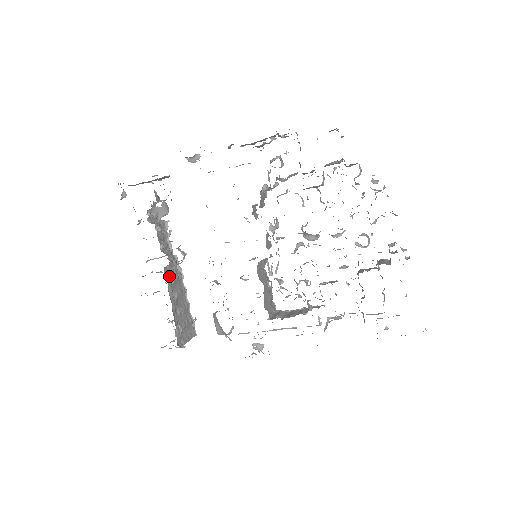
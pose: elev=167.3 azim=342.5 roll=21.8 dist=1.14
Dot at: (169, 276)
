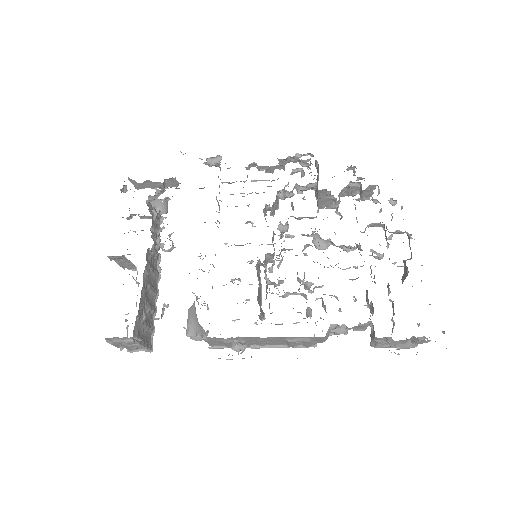
Dot at: (149, 262)
